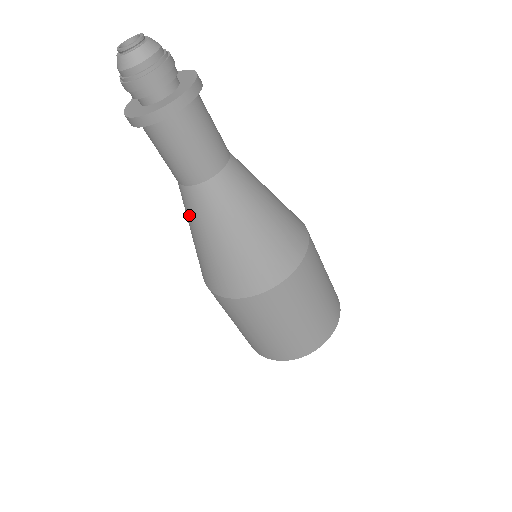
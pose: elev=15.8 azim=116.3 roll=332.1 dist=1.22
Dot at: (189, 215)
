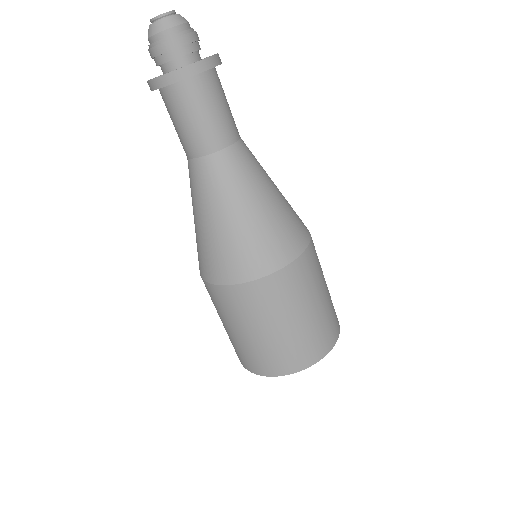
Dot at: (194, 192)
